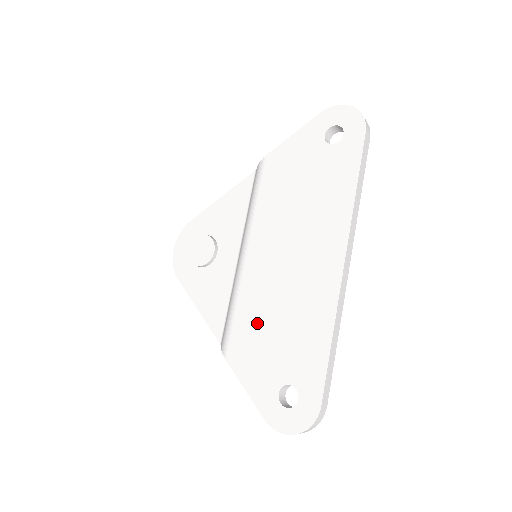
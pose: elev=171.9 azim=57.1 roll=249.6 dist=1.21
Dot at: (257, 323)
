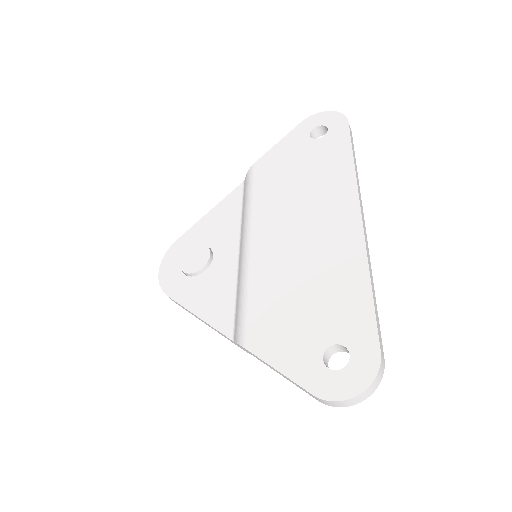
Dot at: (277, 298)
